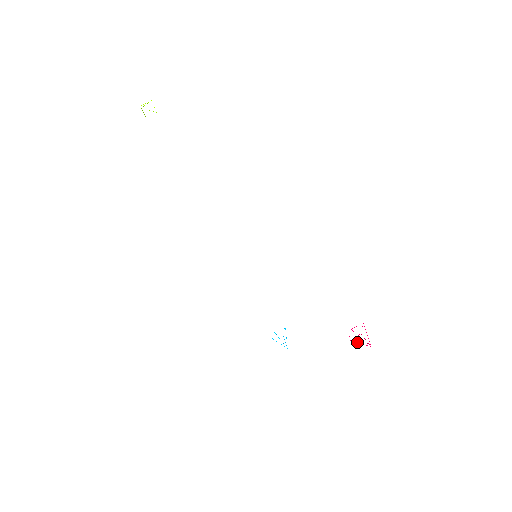
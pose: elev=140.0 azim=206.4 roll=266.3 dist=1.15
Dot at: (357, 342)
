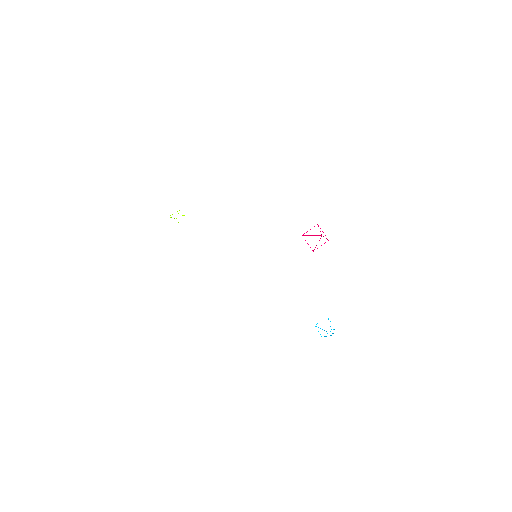
Dot at: (316, 245)
